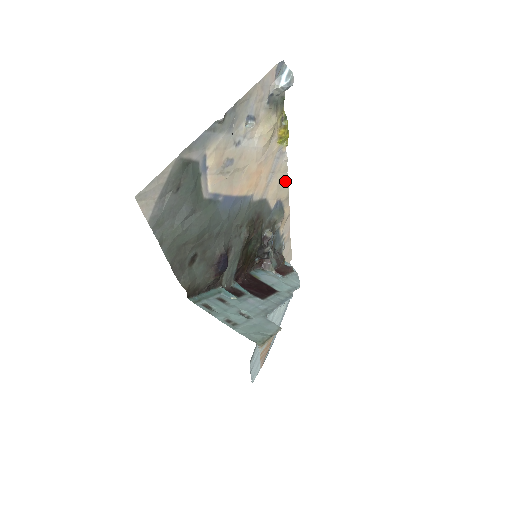
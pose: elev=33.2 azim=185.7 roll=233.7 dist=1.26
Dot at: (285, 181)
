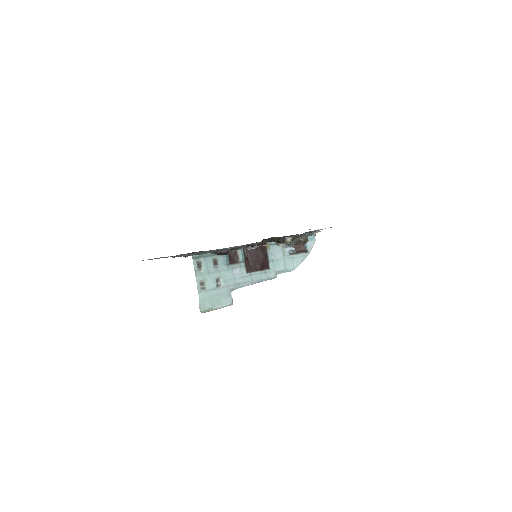
Dot at: occluded
